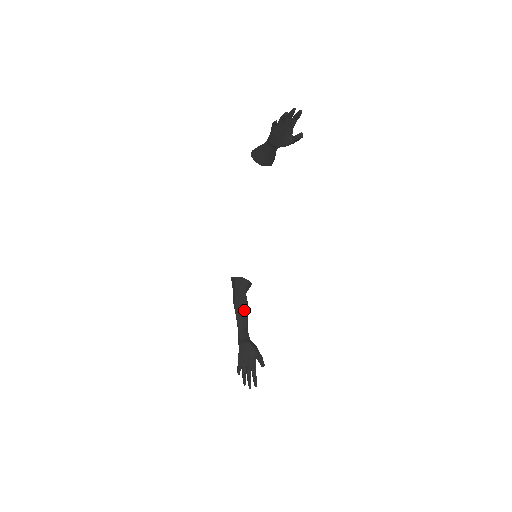
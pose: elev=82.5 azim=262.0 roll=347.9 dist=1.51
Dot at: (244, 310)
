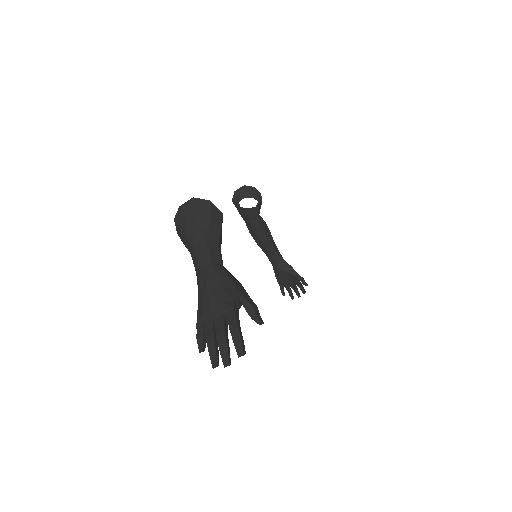
Dot at: (265, 239)
